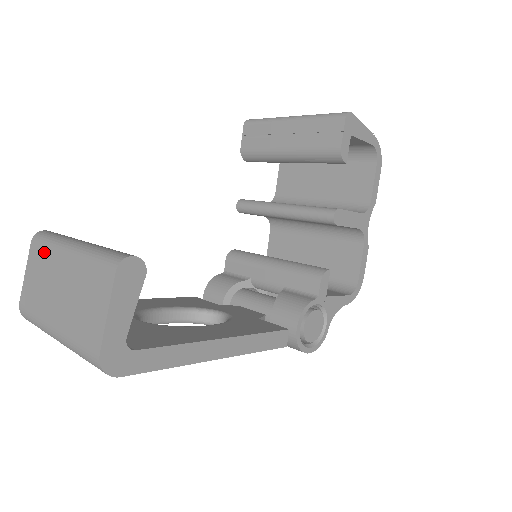
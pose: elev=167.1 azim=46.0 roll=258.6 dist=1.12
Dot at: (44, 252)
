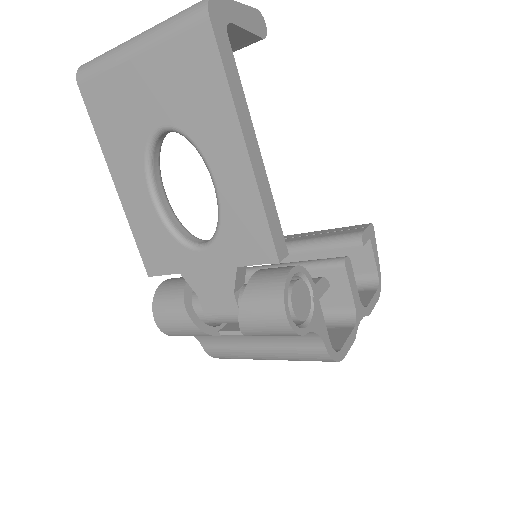
Dot at: occluded
